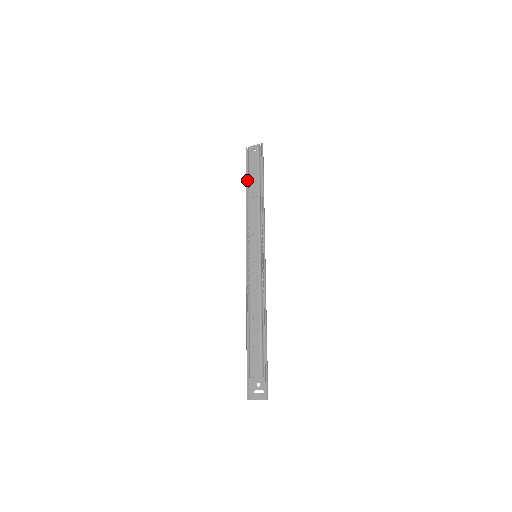
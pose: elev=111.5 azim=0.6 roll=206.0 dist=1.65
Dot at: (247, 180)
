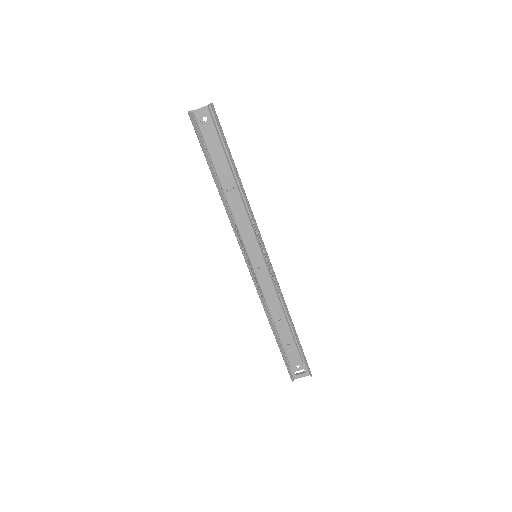
Dot at: (208, 161)
